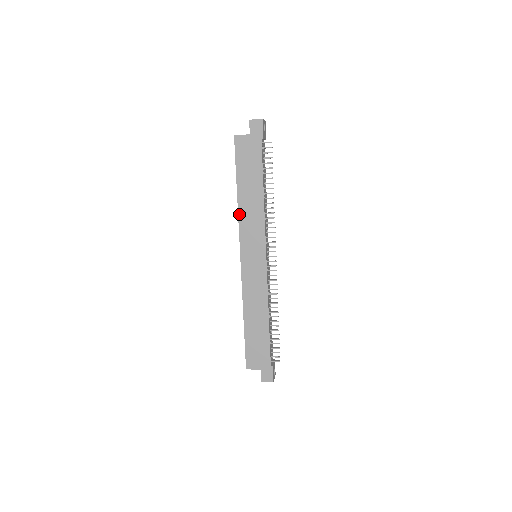
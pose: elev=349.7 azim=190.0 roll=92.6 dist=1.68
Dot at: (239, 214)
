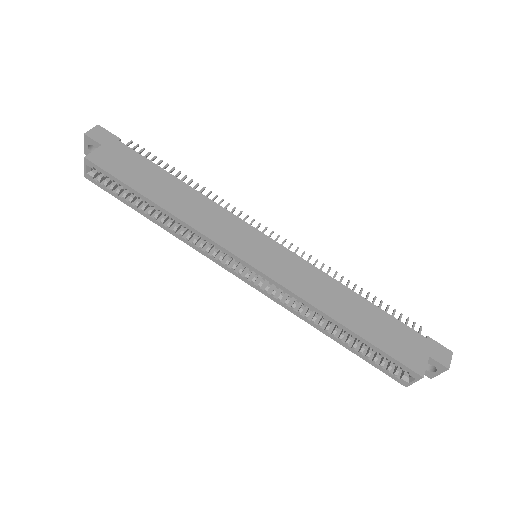
Dot at: (188, 223)
